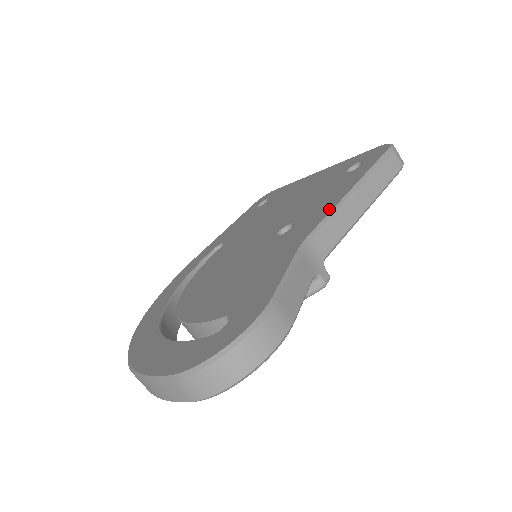
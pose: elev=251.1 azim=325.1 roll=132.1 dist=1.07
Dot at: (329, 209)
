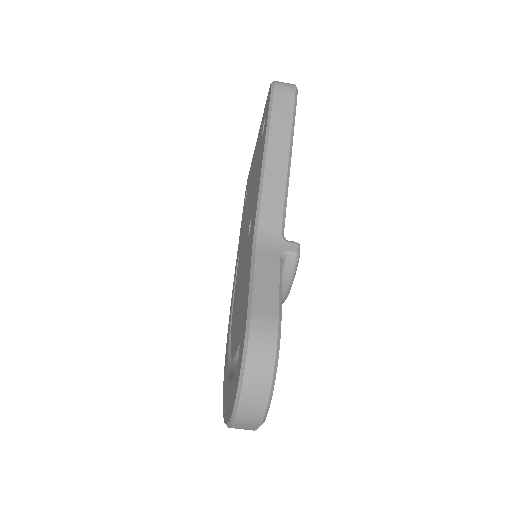
Dot at: (258, 190)
